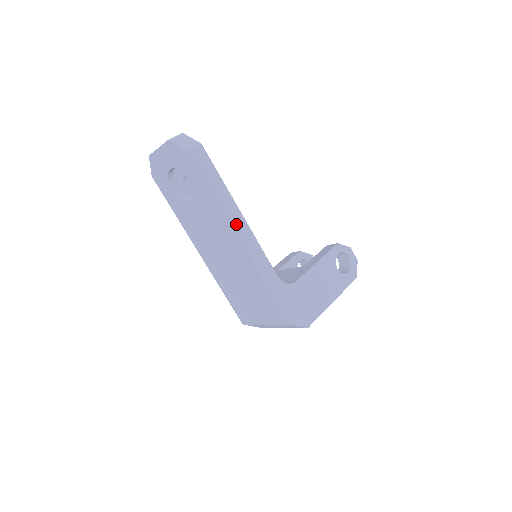
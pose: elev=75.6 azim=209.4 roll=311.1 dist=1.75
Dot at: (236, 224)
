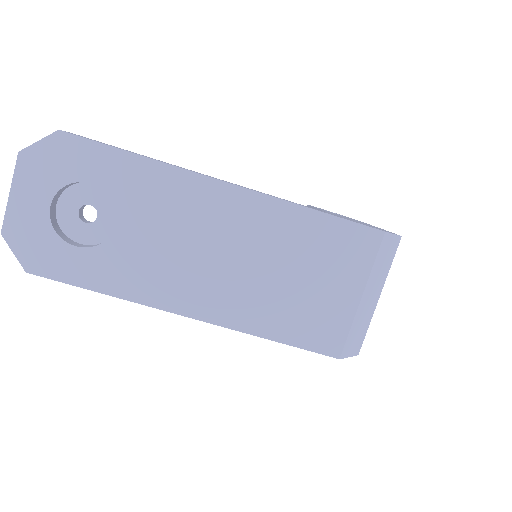
Dot at: occluded
